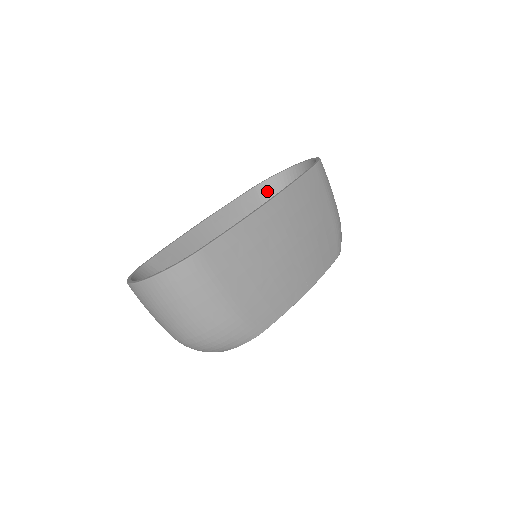
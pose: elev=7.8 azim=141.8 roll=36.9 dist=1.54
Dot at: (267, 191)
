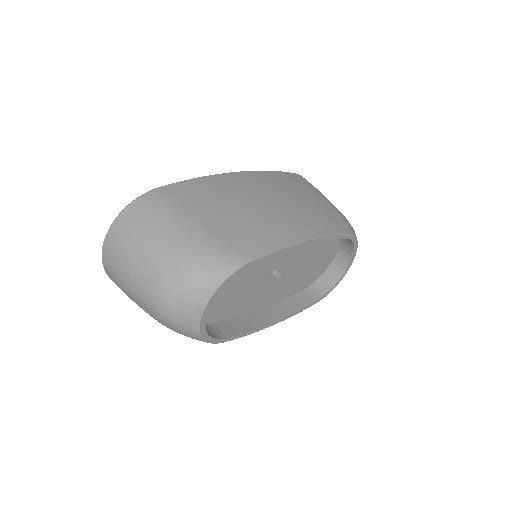
Dot at: occluded
